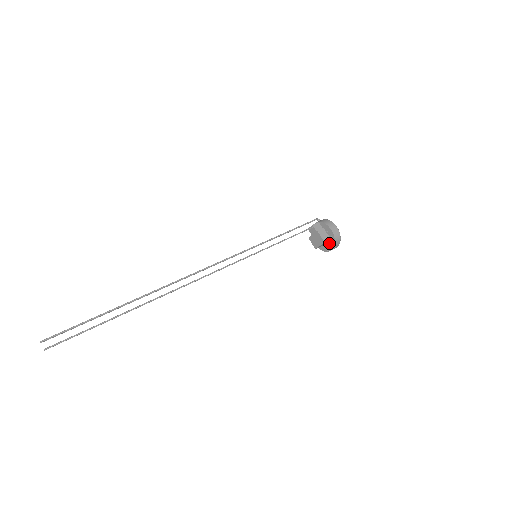
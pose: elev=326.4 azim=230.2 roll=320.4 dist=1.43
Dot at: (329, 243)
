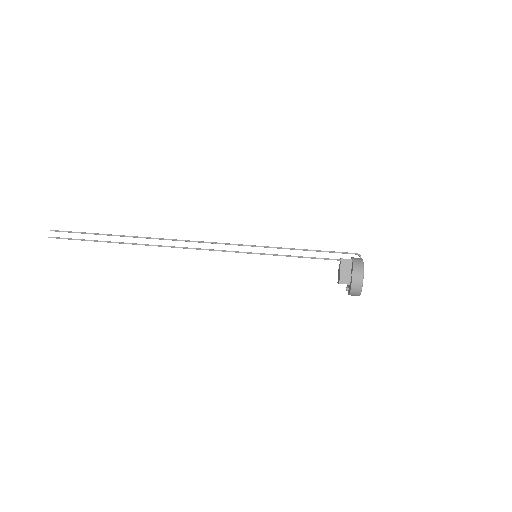
Dot at: (349, 287)
